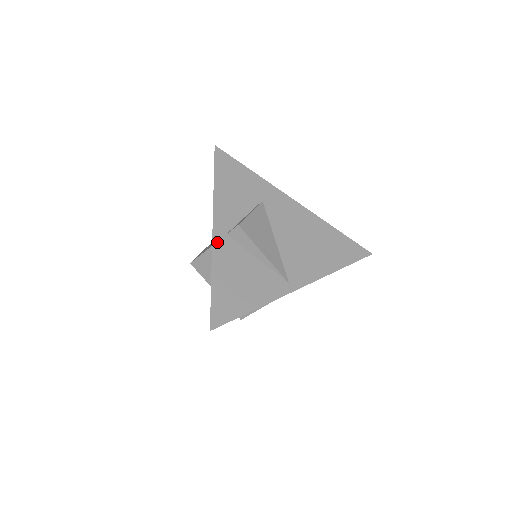
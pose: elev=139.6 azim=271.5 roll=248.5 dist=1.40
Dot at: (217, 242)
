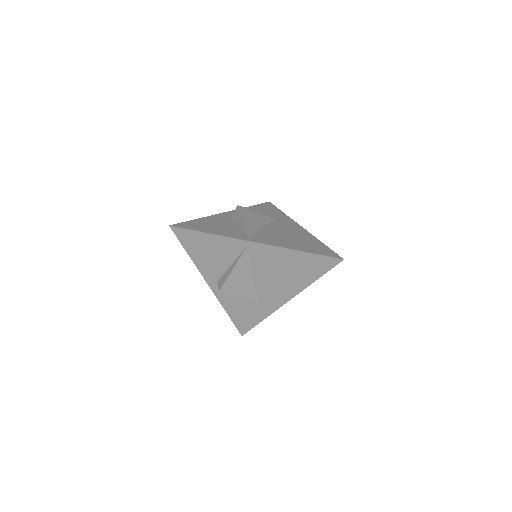
Dot at: (221, 215)
